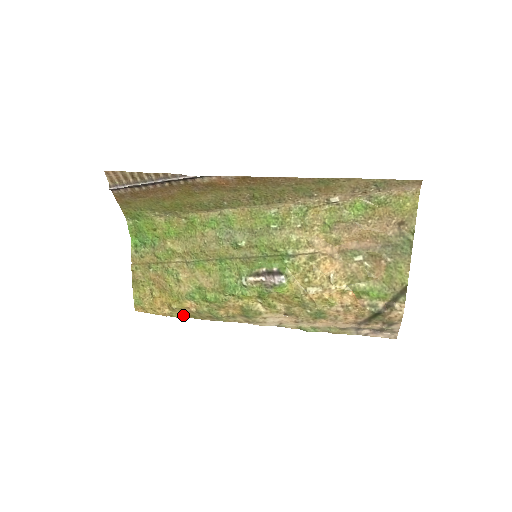
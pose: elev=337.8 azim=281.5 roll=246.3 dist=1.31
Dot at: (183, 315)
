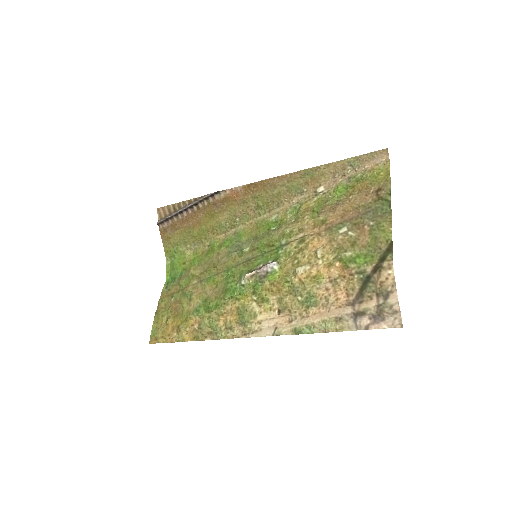
Dot at: (188, 338)
